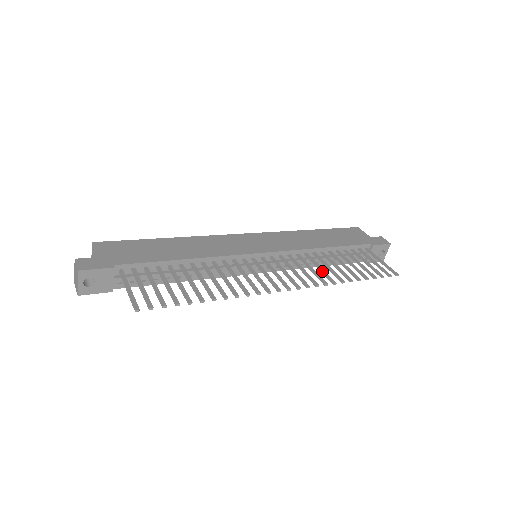
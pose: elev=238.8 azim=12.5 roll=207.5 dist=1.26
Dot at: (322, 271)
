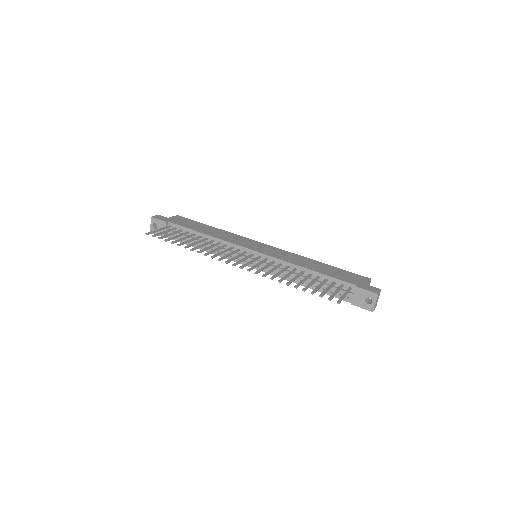
Dot at: (277, 273)
